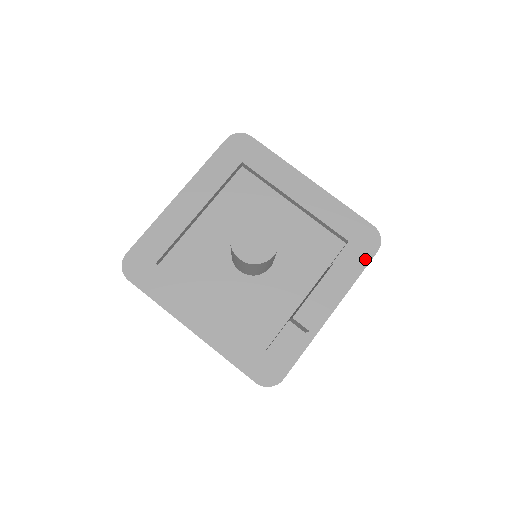
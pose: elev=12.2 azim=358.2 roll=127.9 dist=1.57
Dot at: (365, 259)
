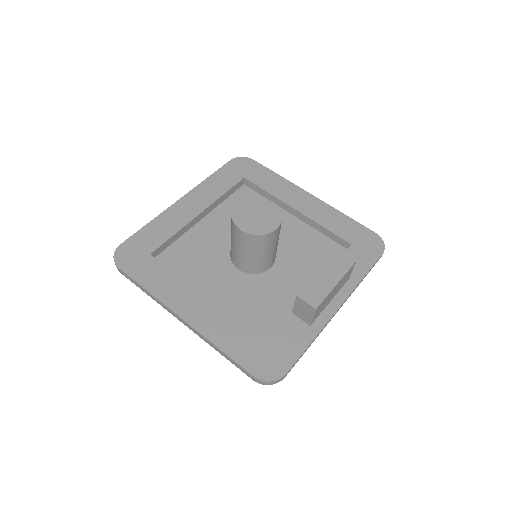
Dot at: (370, 260)
